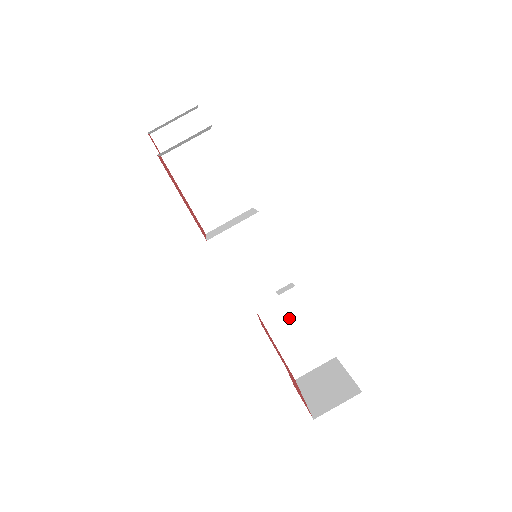
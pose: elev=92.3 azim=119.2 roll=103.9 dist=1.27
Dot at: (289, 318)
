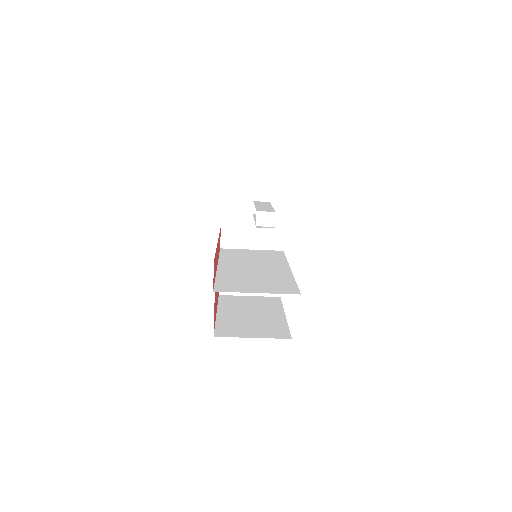
Dot at: occluded
